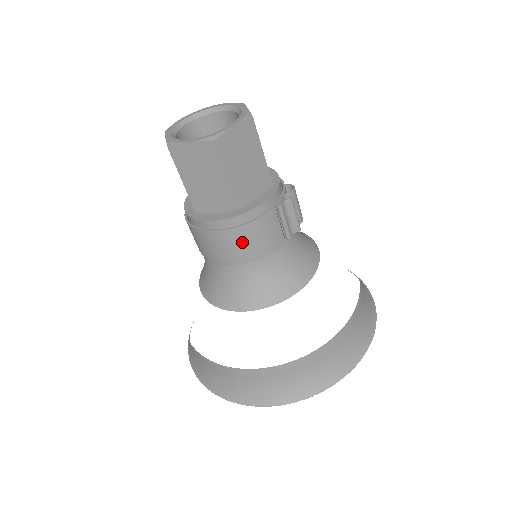
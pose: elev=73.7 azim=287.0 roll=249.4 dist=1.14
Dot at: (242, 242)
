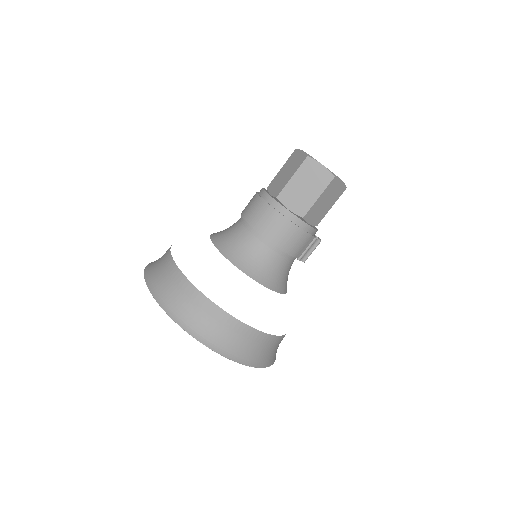
Dot at: (287, 235)
